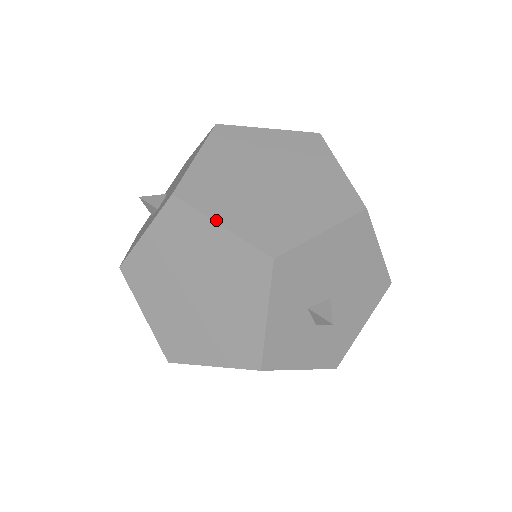
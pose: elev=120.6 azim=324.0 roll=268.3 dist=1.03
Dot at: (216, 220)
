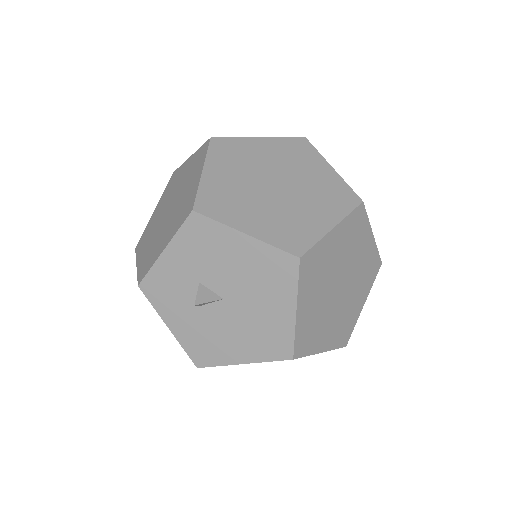
Dot at: (205, 167)
